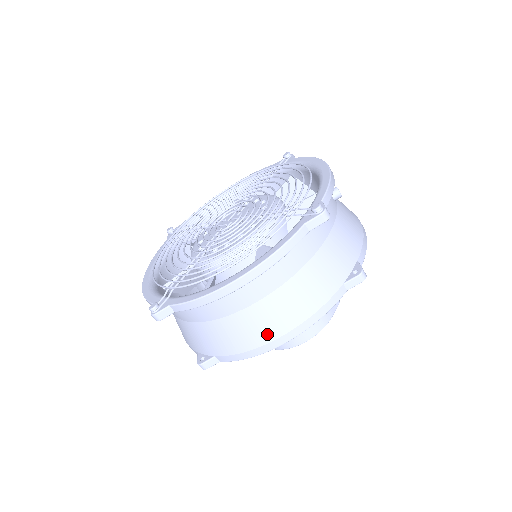
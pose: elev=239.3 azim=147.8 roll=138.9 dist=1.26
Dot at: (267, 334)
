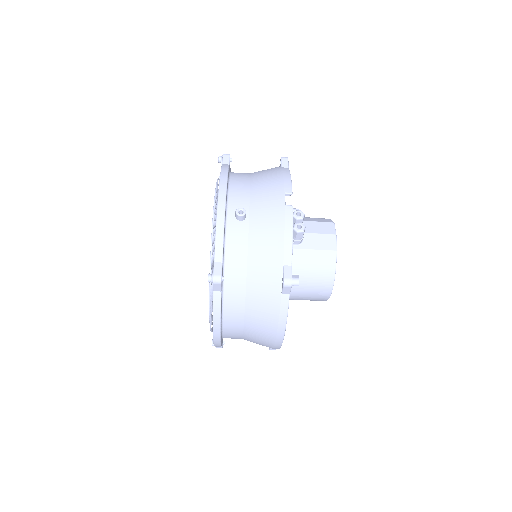
Dot at: (268, 342)
